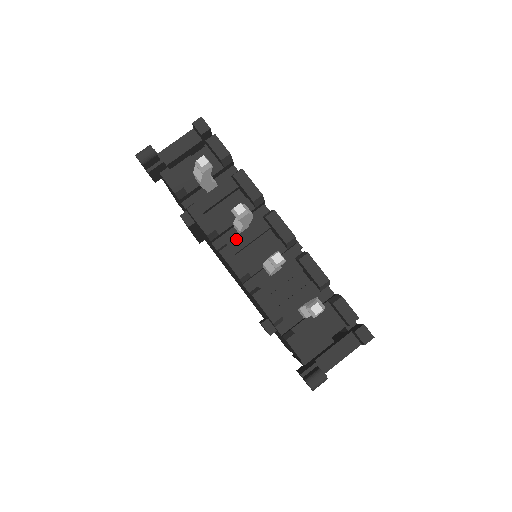
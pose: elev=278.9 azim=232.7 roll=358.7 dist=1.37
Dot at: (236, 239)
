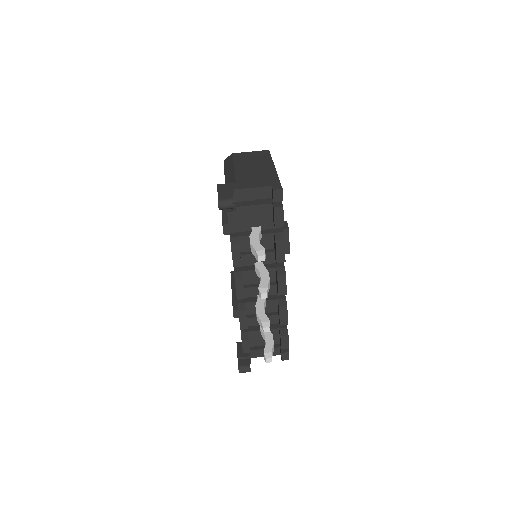
Dot at: (250, 272)
